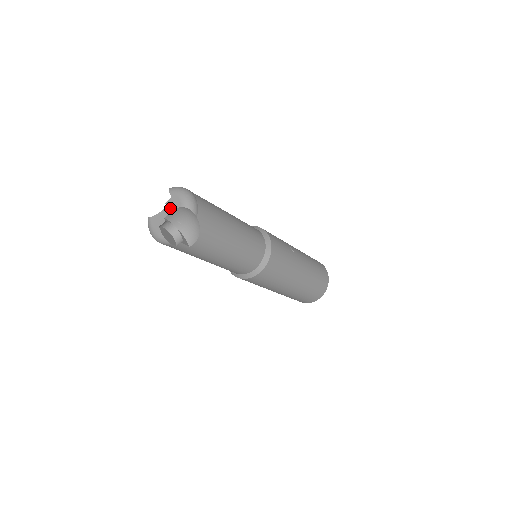
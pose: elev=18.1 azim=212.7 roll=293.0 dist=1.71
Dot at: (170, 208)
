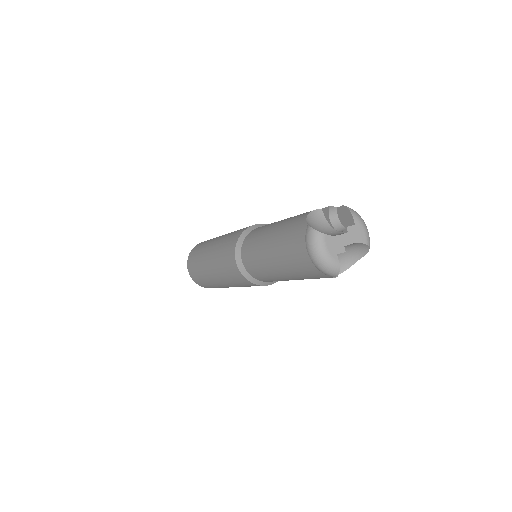
Dot at: (353, 238)
